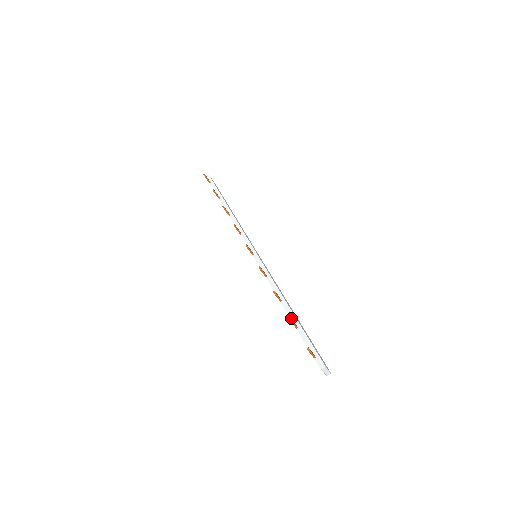
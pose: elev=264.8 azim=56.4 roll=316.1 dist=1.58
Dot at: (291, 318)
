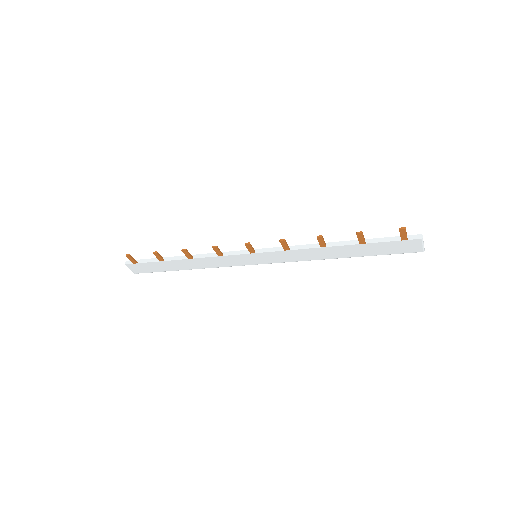
Dot at: (351, 244)
